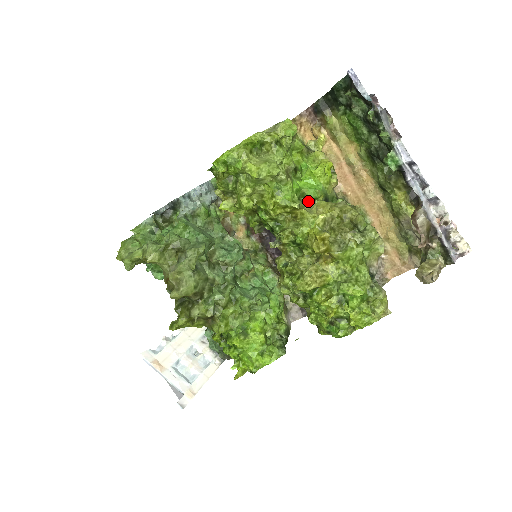
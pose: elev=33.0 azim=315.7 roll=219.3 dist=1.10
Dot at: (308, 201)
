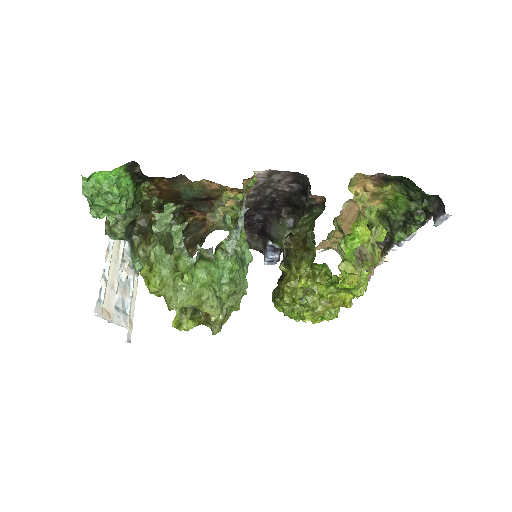
Dot at: (342, 261)
